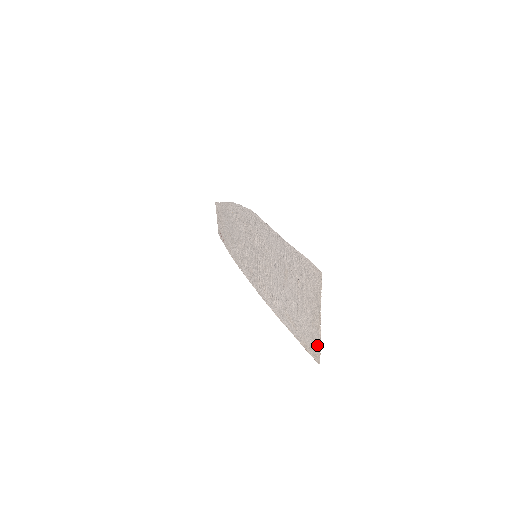
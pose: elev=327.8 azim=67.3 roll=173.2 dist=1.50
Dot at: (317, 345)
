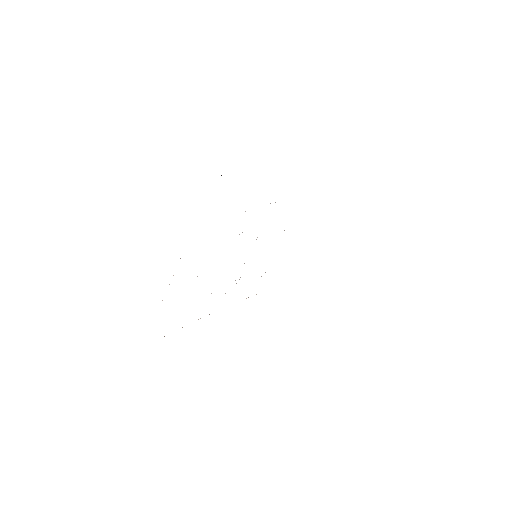
Dot at: occluded
